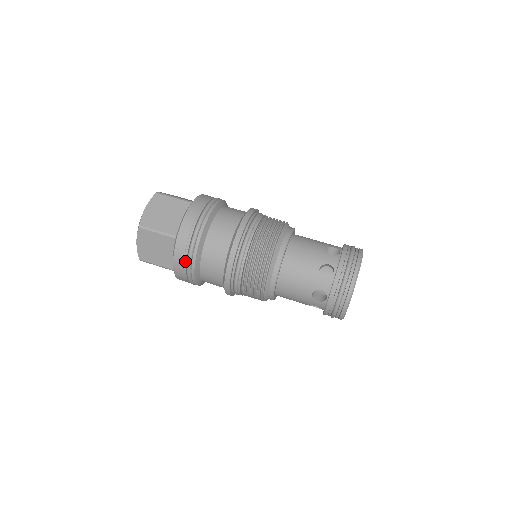
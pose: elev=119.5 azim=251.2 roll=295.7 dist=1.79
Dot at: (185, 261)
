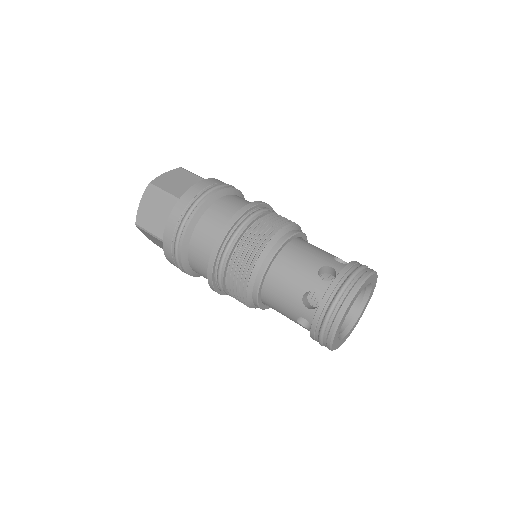
Dot at: (178, 224)
